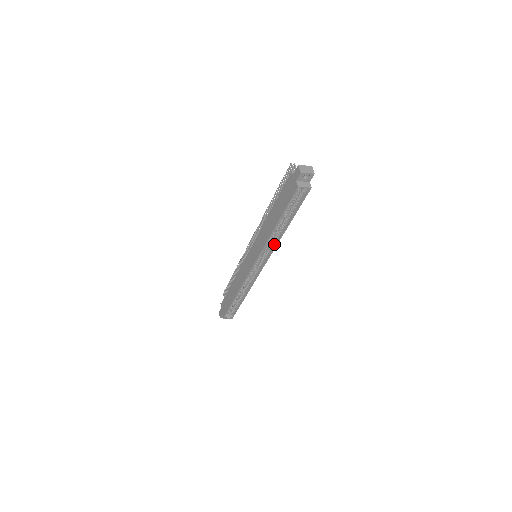
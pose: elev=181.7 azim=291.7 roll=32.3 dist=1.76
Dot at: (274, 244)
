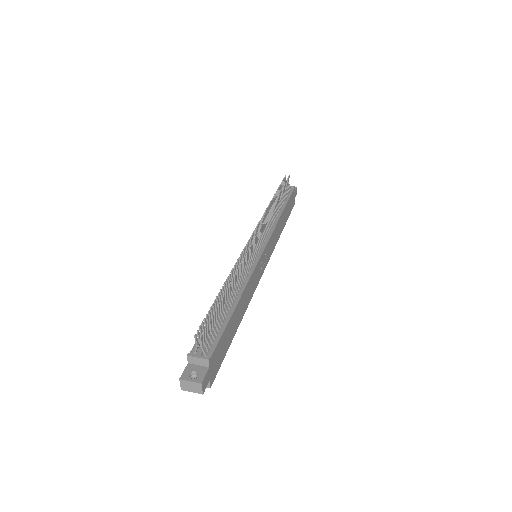
Dot at: occluded
